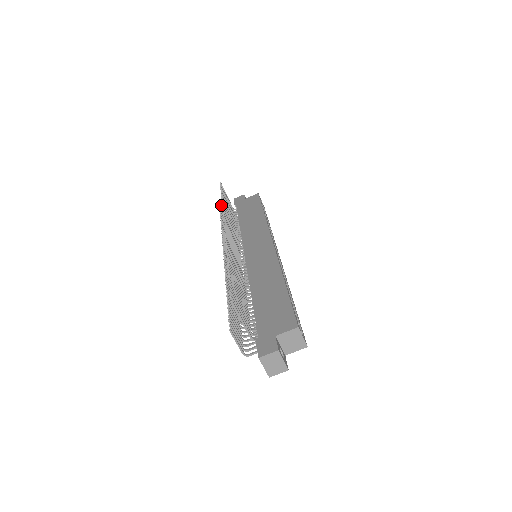
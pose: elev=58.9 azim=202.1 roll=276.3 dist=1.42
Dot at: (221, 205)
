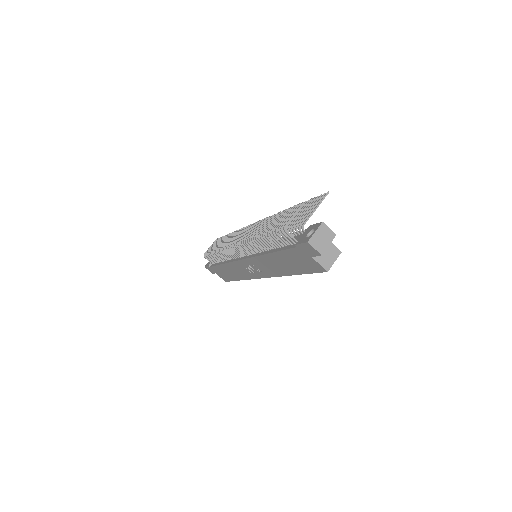
Dot at: occluded
